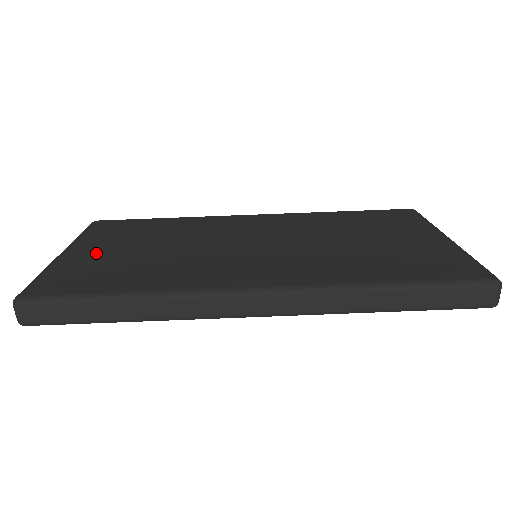
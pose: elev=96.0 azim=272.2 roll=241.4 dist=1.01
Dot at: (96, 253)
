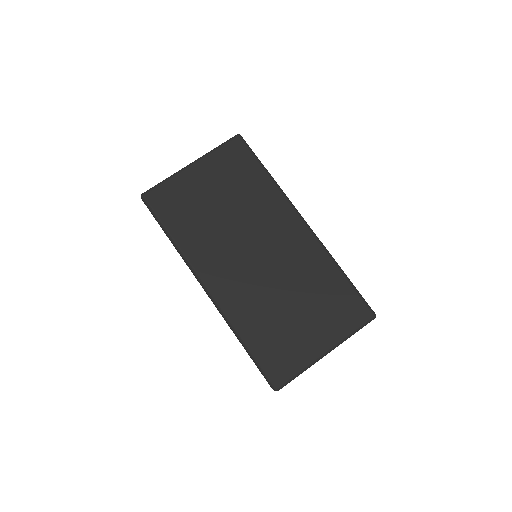
Dot at: (198, 184)
